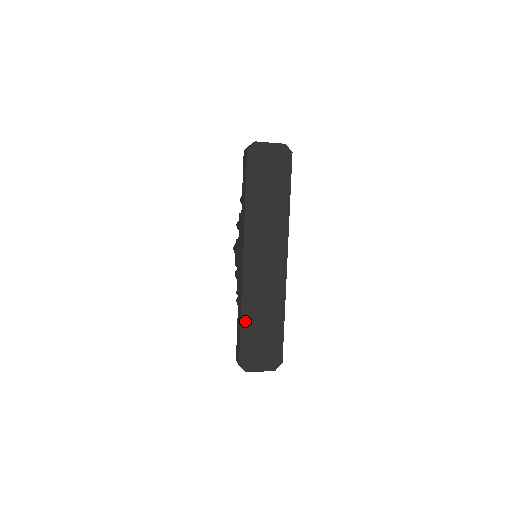
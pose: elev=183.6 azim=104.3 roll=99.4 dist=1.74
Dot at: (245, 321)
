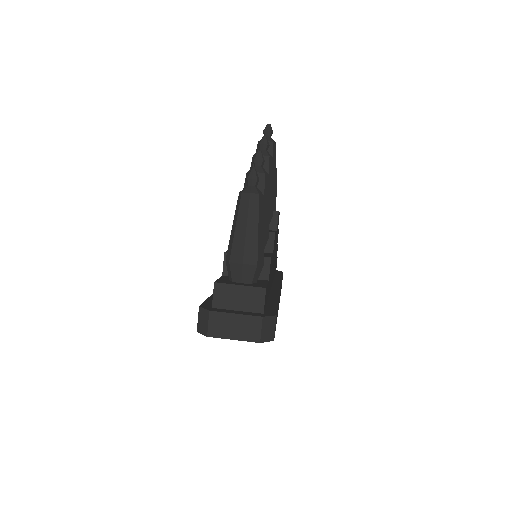
Dot at: occluded
